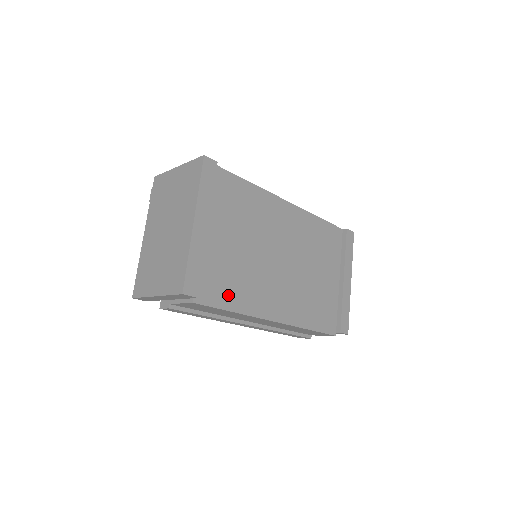
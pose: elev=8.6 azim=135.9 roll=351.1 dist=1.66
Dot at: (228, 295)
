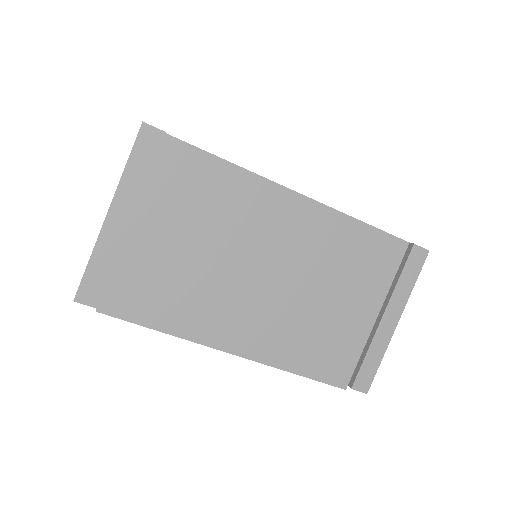
Dot at: (156, 310)
